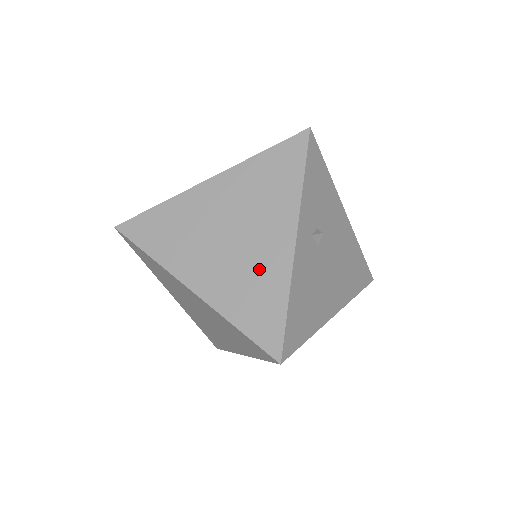
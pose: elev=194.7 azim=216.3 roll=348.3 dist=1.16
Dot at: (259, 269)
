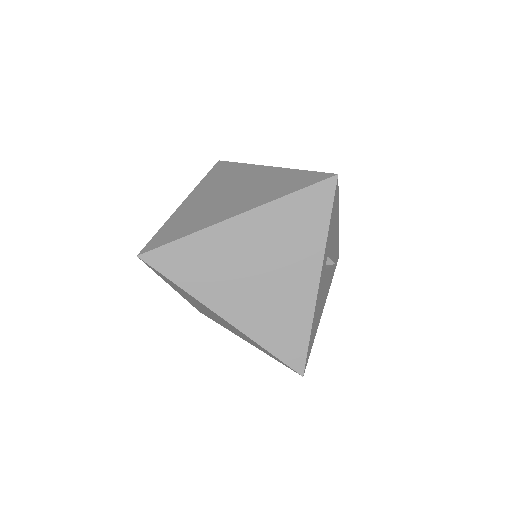
Dot at: (287, 303)
